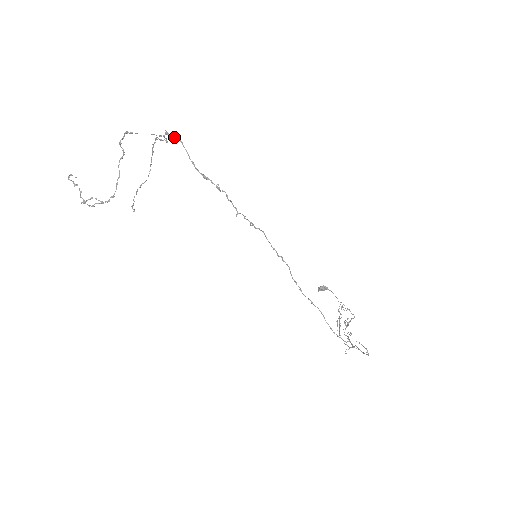
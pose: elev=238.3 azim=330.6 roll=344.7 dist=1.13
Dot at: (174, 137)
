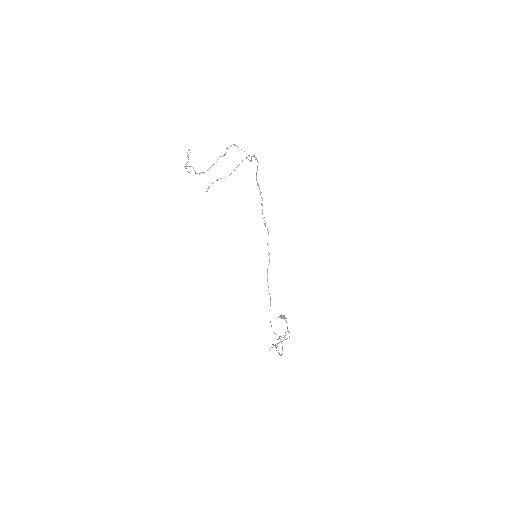
Dot at: (256, 159)
